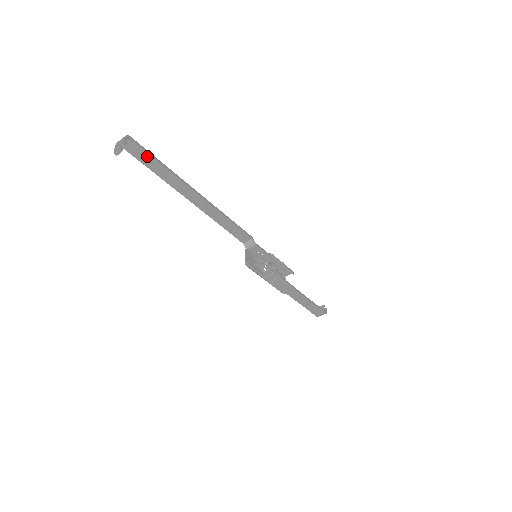
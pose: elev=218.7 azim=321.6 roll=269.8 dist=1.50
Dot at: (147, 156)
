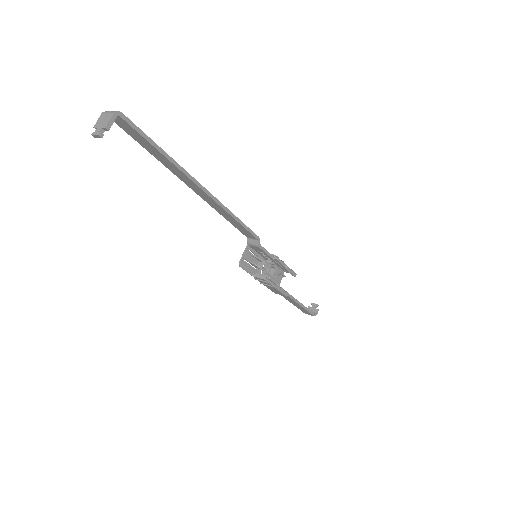
Dot at: (142, 138)
